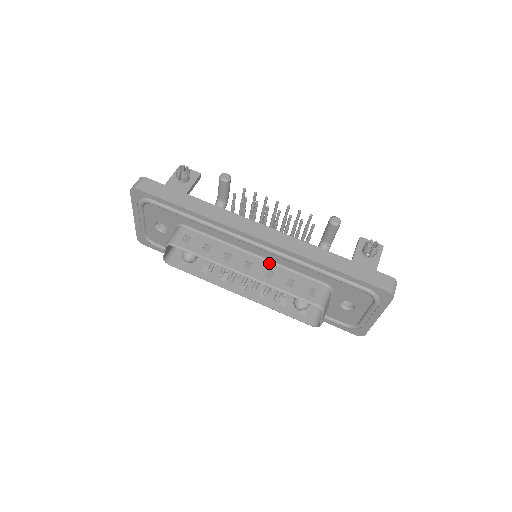
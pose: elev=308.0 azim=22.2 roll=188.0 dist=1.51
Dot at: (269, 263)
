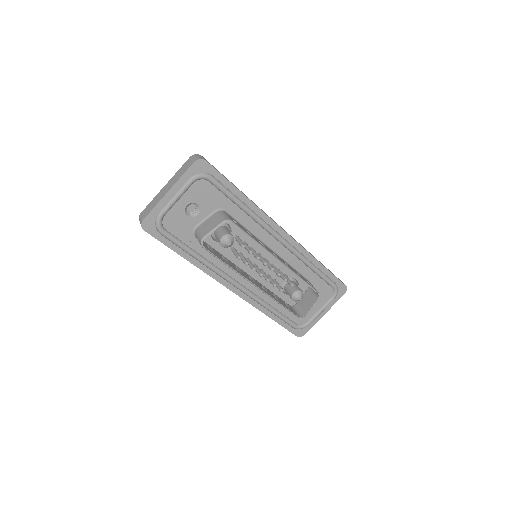
Dot at: (281, 258)
